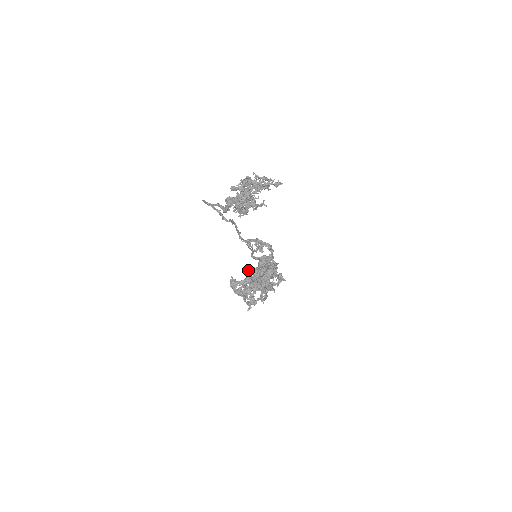
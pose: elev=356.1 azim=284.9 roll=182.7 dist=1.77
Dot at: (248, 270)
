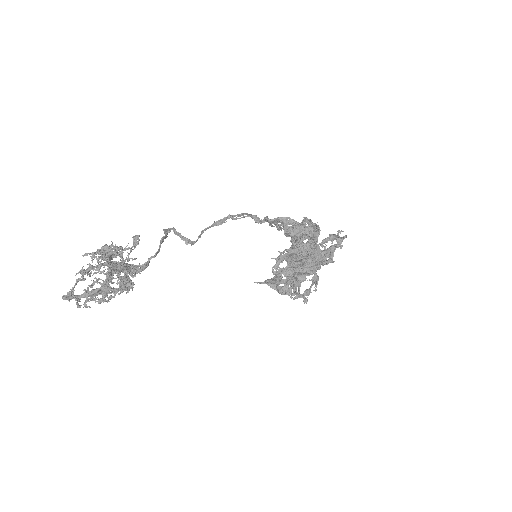
Dot at: occluded
